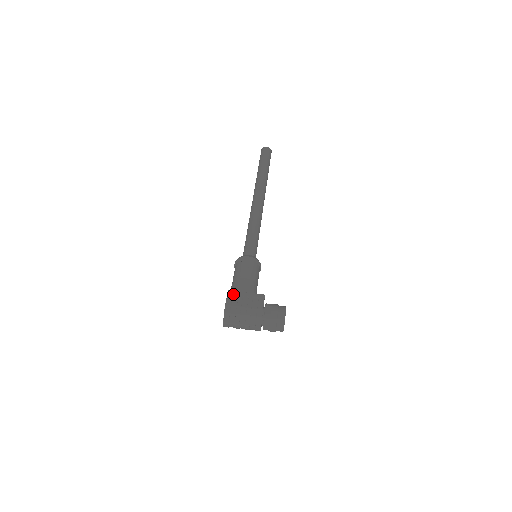
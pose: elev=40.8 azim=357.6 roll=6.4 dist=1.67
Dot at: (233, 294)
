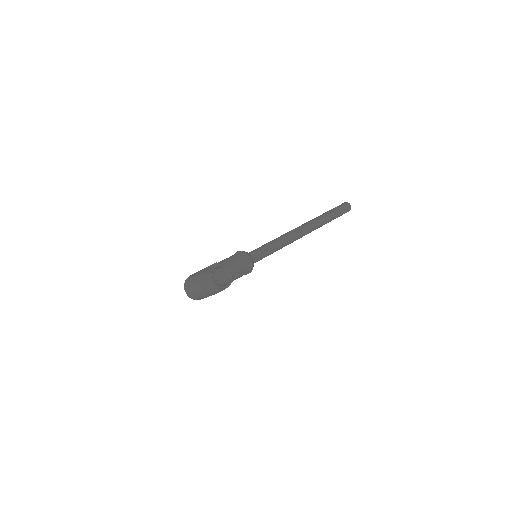
Dot at: occluded
